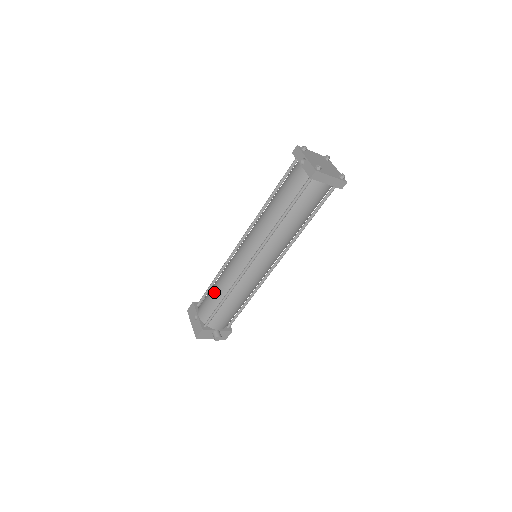
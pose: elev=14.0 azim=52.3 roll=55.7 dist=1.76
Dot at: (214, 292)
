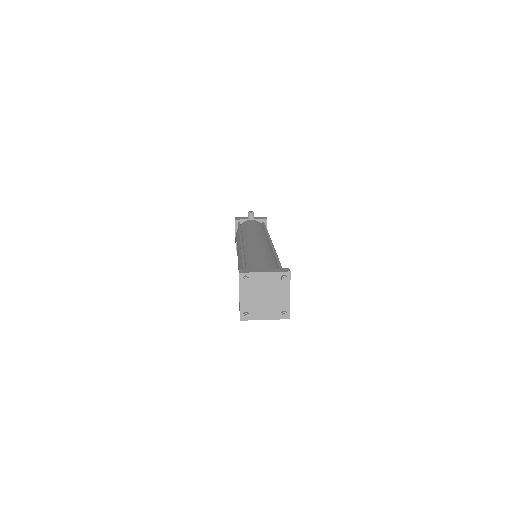
Dot at: occluded
